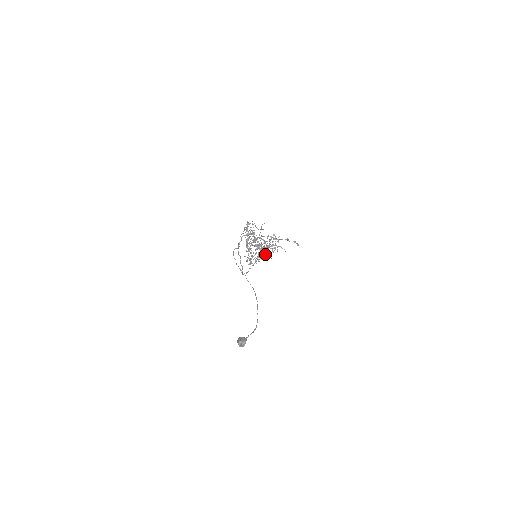
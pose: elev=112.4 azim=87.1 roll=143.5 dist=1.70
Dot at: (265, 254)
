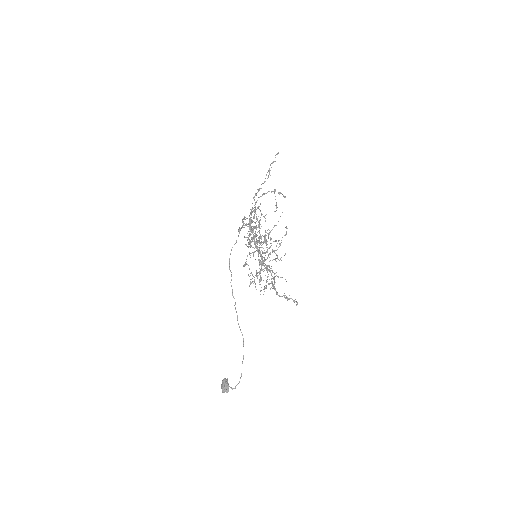
Dot at: occluded
